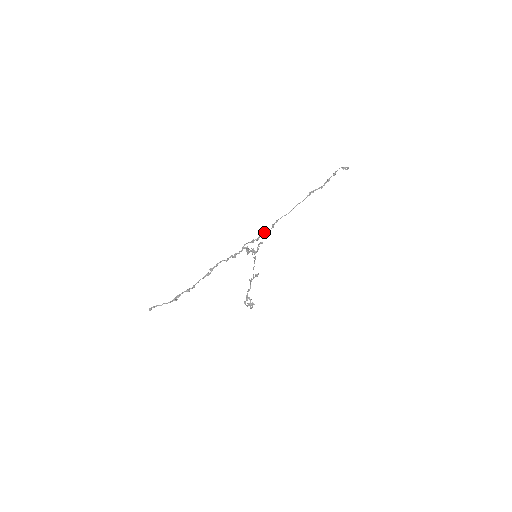
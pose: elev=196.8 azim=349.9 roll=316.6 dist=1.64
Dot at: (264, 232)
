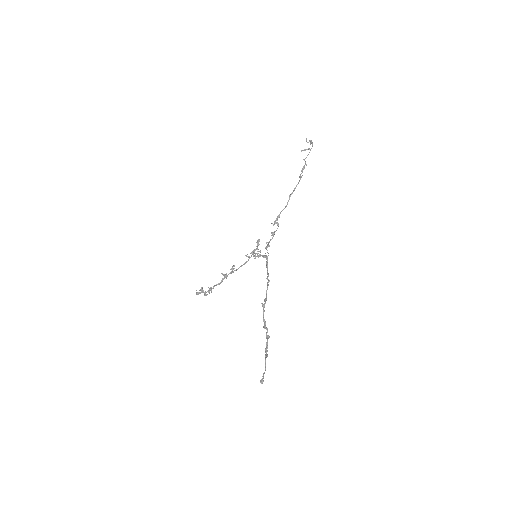
Dot at: (274, 233)
